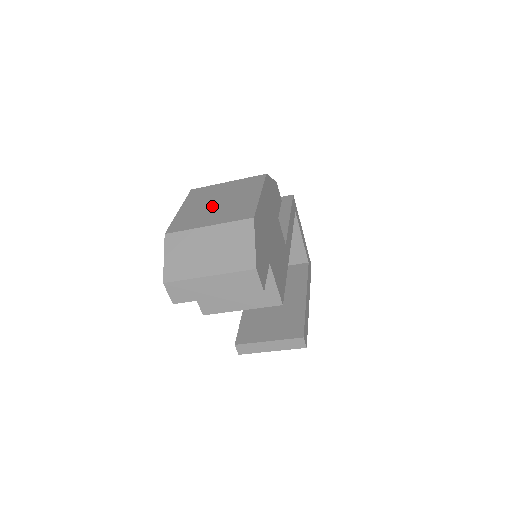
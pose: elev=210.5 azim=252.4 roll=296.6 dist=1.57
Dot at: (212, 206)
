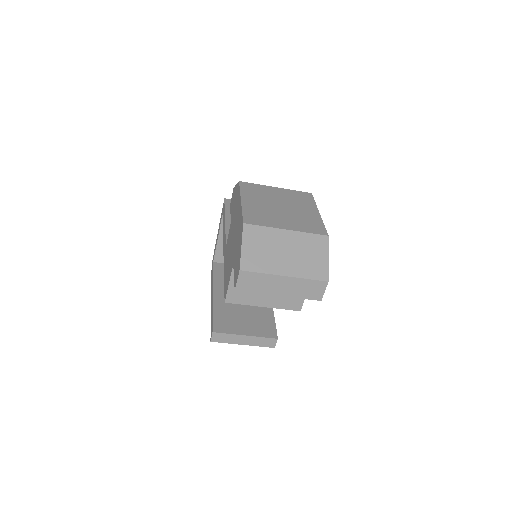
Dot at: (277, 209)
